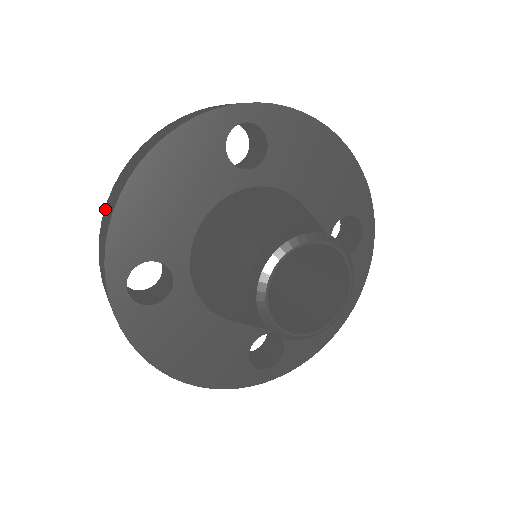
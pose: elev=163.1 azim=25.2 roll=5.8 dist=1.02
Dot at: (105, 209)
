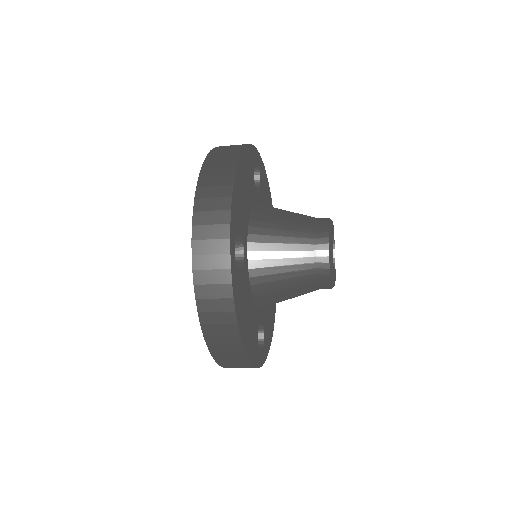
Dot at: (199, 190)
